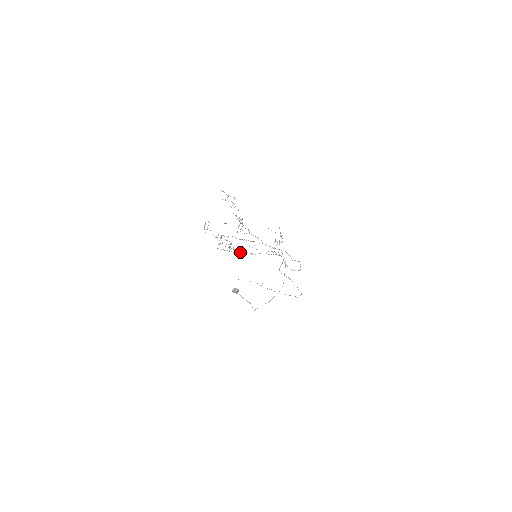
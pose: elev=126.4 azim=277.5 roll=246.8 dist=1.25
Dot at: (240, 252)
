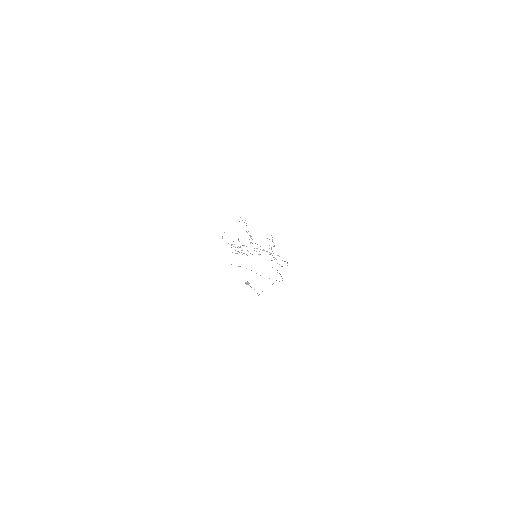
Dot at: occluded
